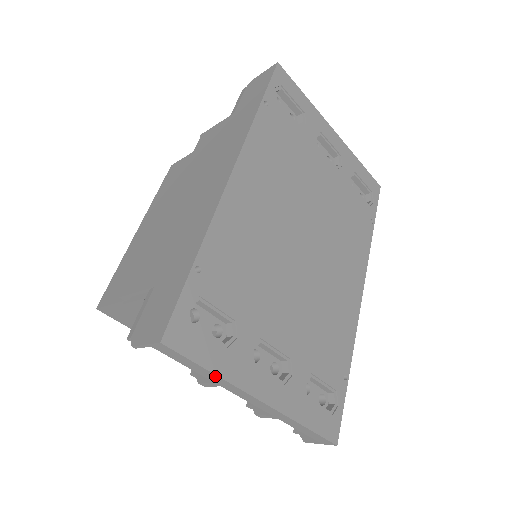
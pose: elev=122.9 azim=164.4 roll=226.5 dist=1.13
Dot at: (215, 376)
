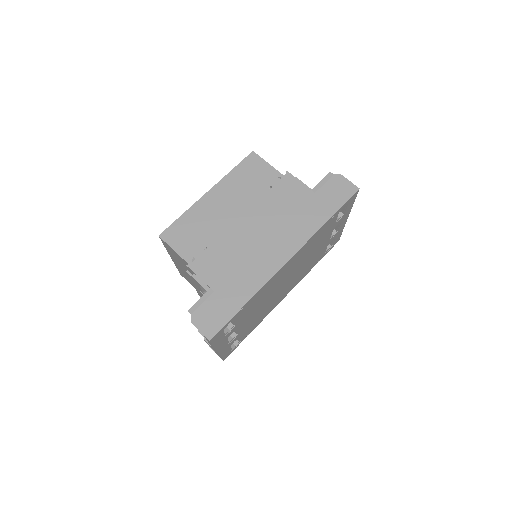
Dot at: (213, 346)
